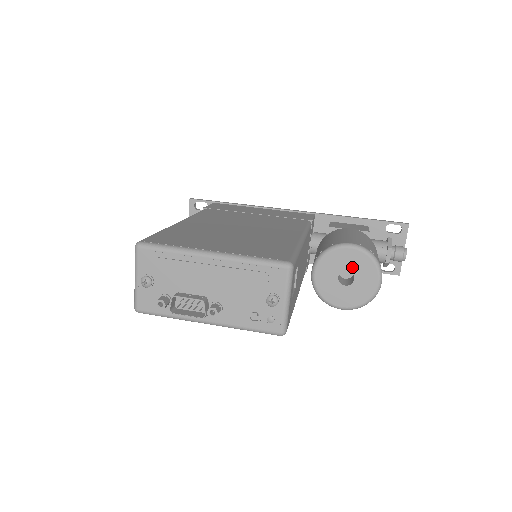
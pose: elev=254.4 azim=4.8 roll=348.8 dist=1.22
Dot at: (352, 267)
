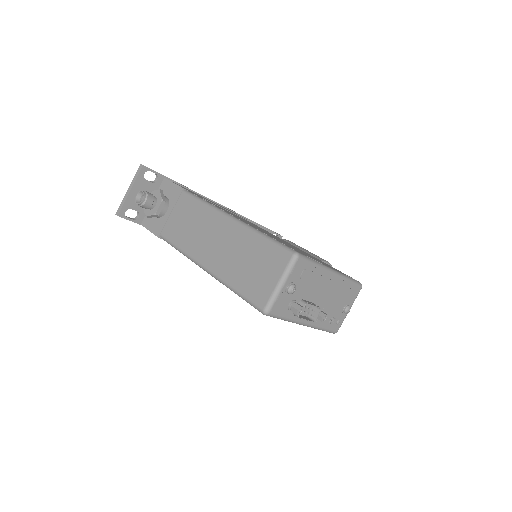
Dot at: occluded
